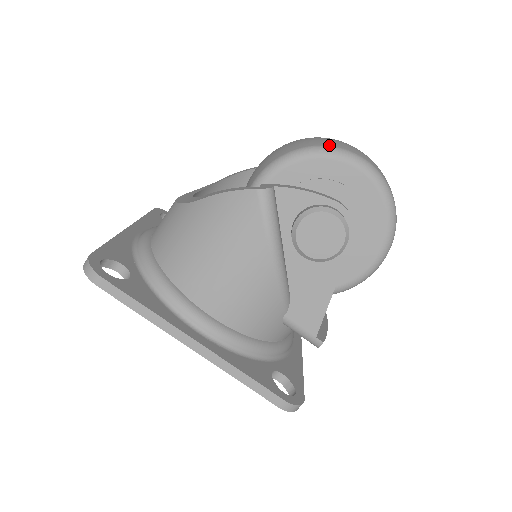
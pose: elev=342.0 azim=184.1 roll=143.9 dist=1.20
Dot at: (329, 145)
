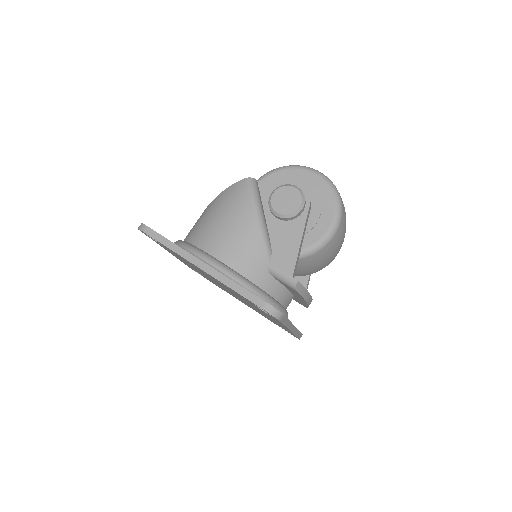
Dot at: occluded
